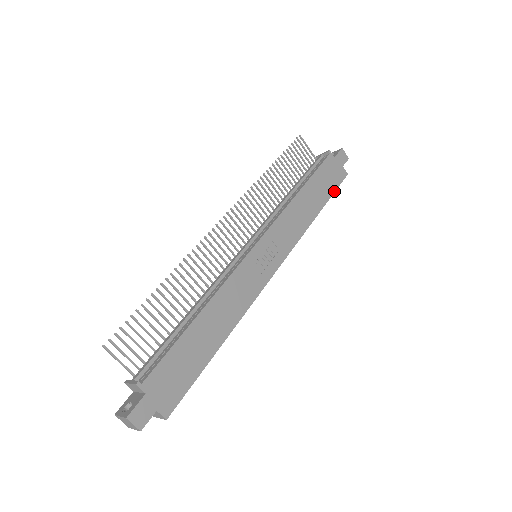
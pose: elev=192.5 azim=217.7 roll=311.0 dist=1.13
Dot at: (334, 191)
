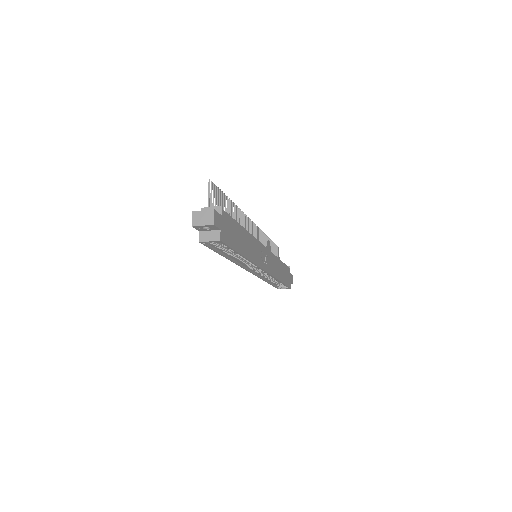
Dot at: (286, 284)
